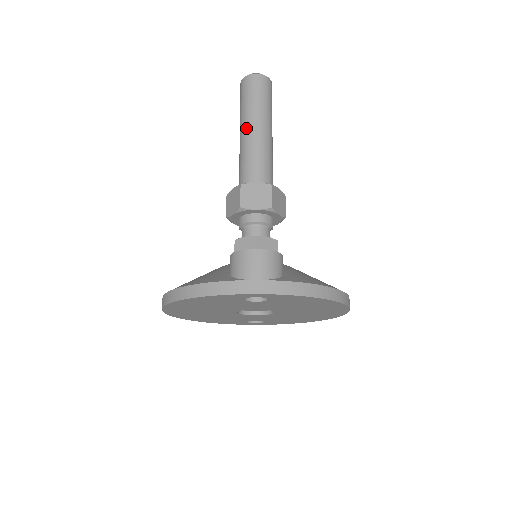
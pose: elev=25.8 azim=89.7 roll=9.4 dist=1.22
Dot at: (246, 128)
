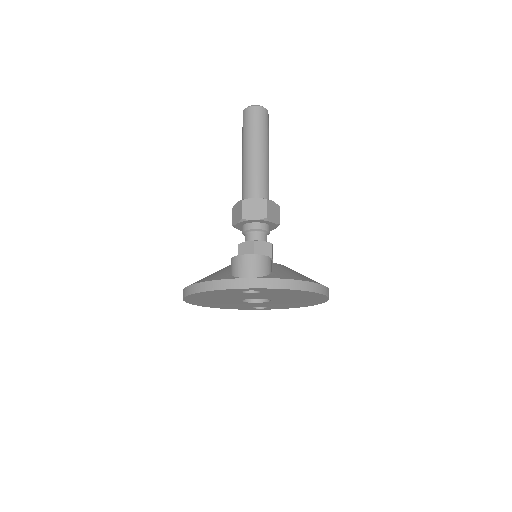
Dot at: (247, 152)
